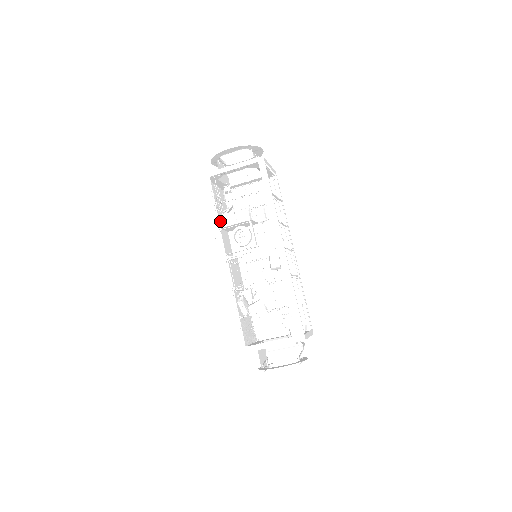
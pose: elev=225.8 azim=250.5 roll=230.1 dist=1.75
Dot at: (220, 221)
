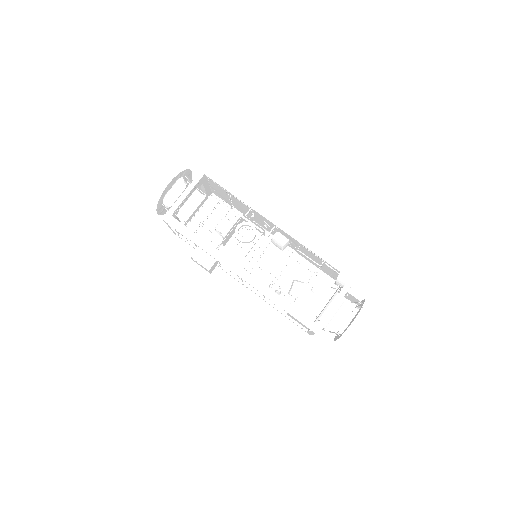
Dot at: occluded
